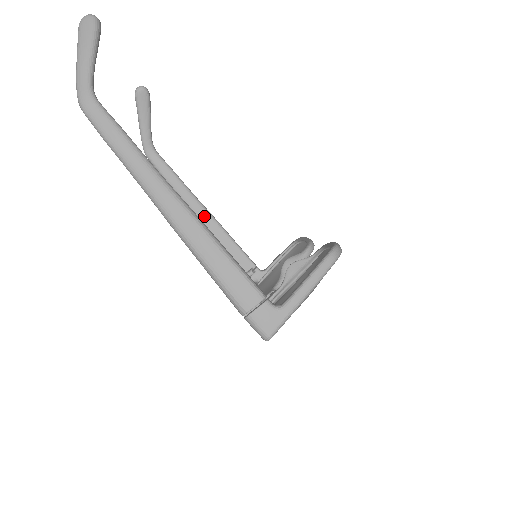
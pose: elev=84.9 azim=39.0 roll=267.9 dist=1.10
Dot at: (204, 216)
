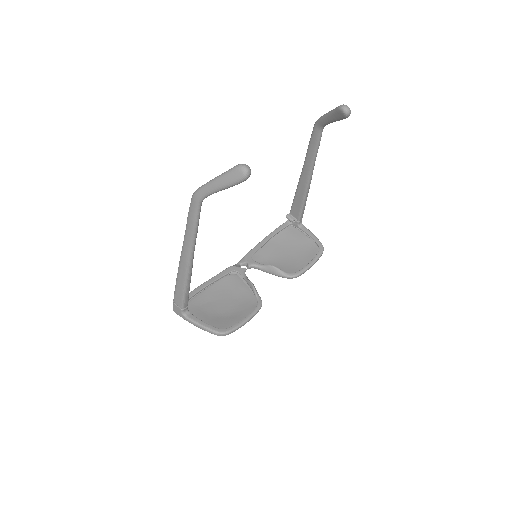
Dot at: (304, 180)
